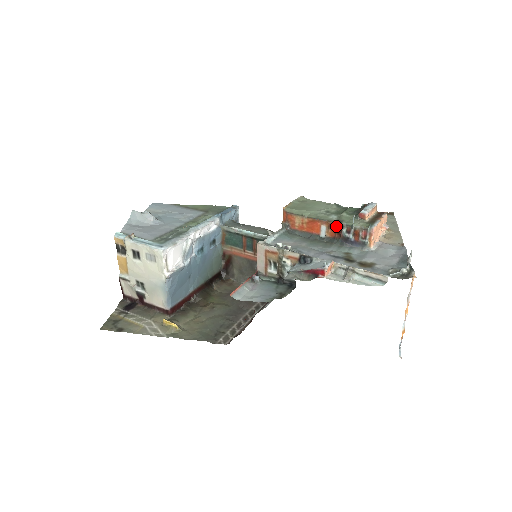
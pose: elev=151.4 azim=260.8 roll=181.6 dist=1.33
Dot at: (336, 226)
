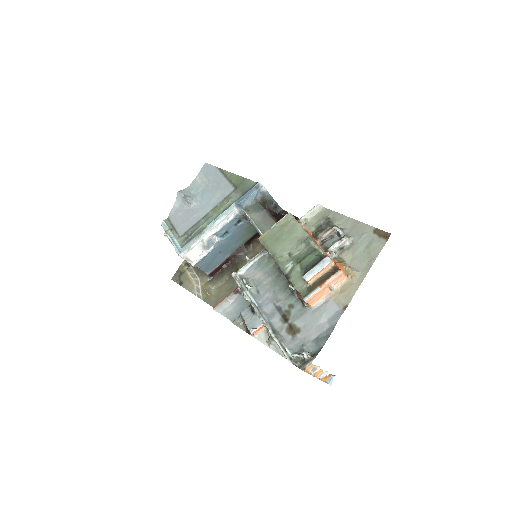
Dot at: occluded
